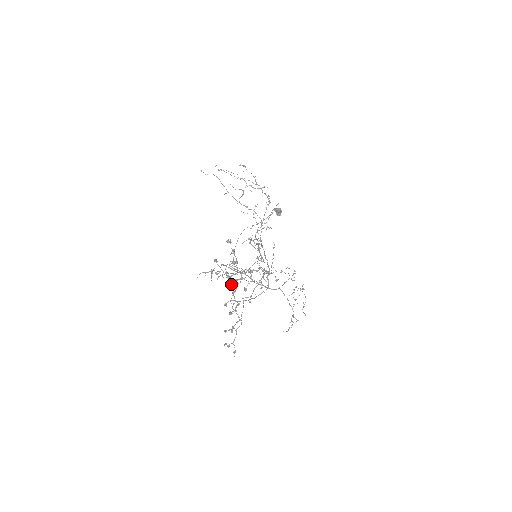
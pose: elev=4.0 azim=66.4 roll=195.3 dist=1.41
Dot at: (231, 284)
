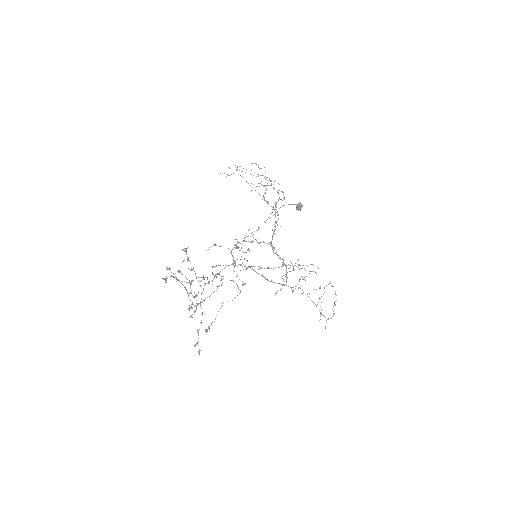
Dot at: (186, 290)
